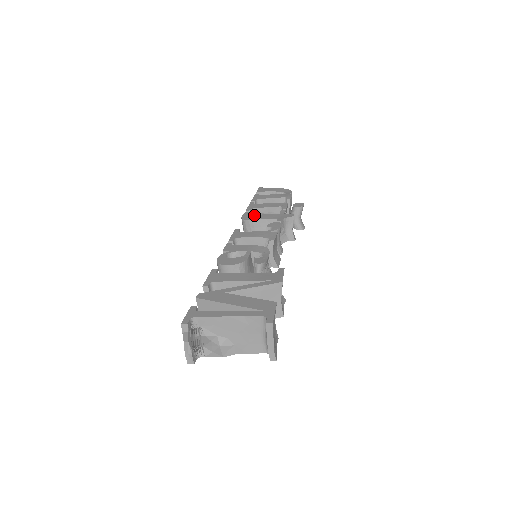
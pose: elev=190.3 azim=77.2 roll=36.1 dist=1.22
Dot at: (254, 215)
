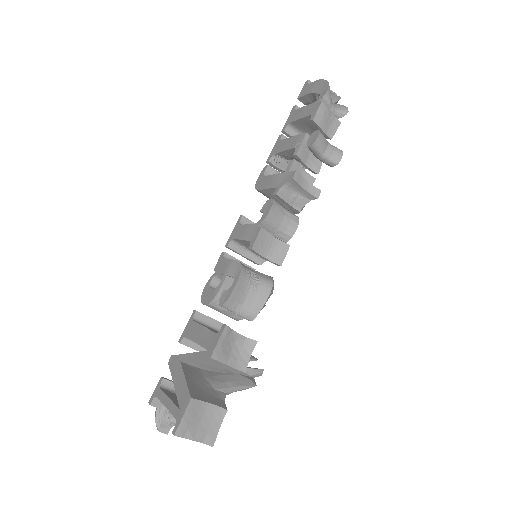
Dot at: (265, 177)
